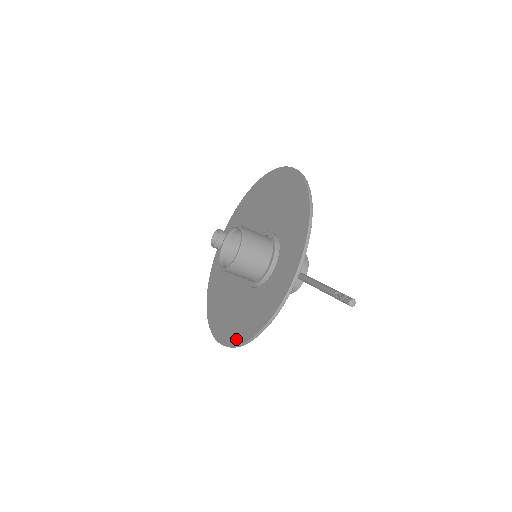
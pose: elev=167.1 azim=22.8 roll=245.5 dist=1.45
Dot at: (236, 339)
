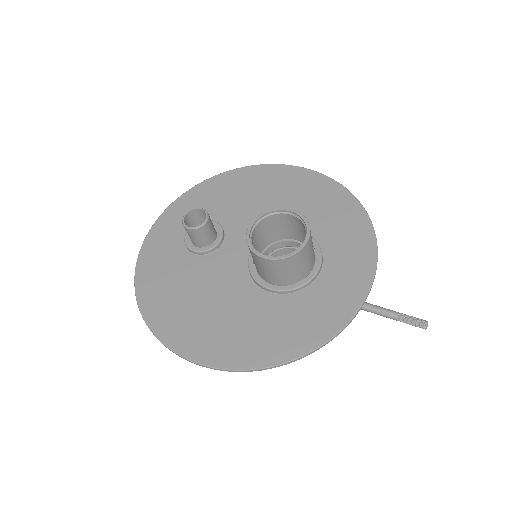
Dot at: (256, 359)
